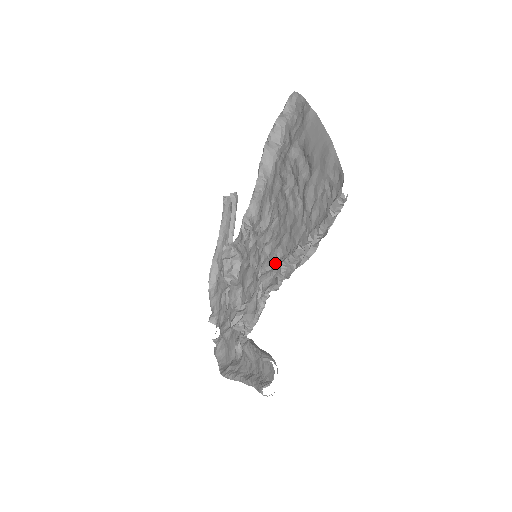
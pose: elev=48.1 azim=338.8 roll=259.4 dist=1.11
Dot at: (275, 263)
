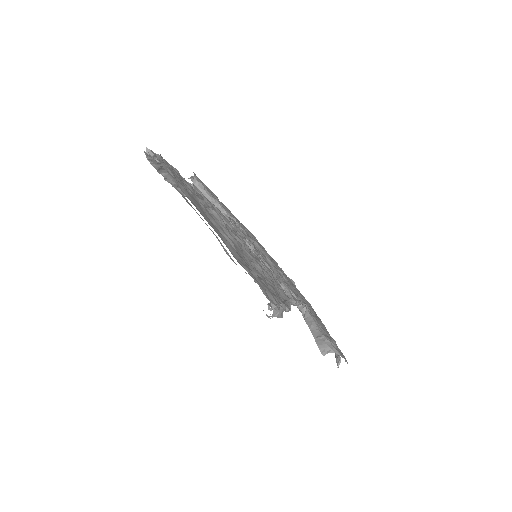
Dot at: occluded
